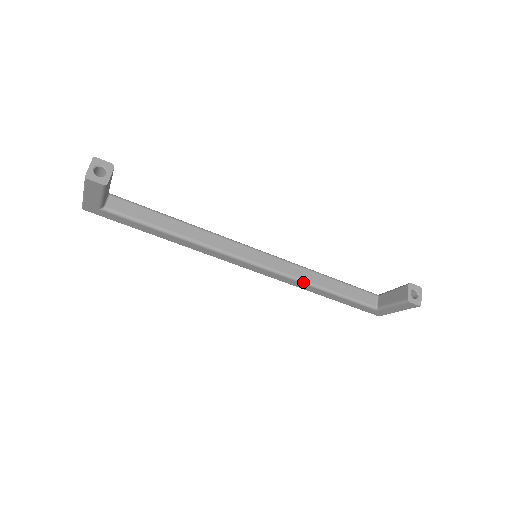
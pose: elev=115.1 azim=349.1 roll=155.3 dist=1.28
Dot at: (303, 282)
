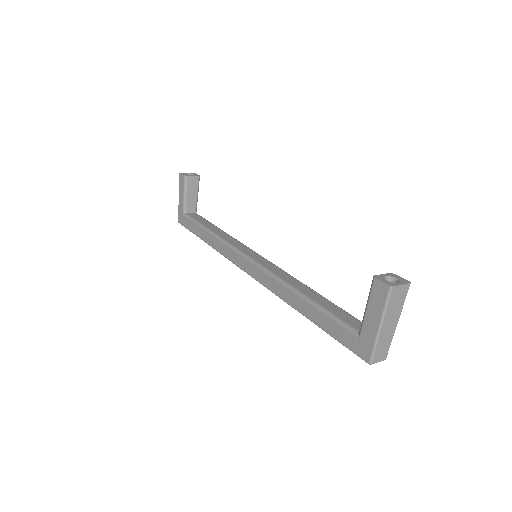
Dot at: (283, 282)
